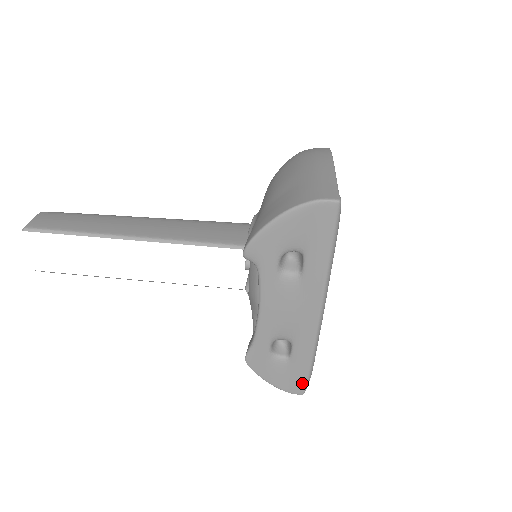
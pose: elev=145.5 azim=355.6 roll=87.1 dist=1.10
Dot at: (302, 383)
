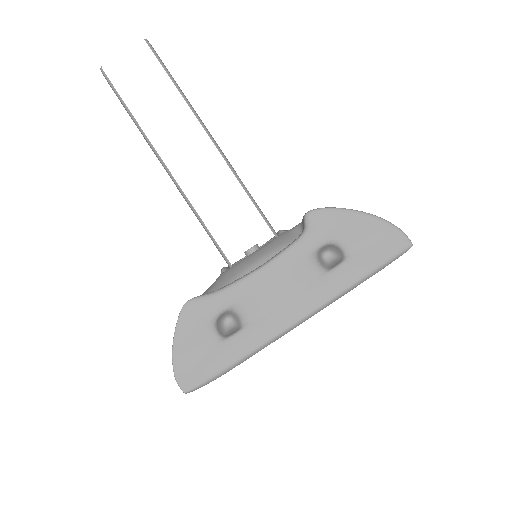
Dot at: (201, 378)
